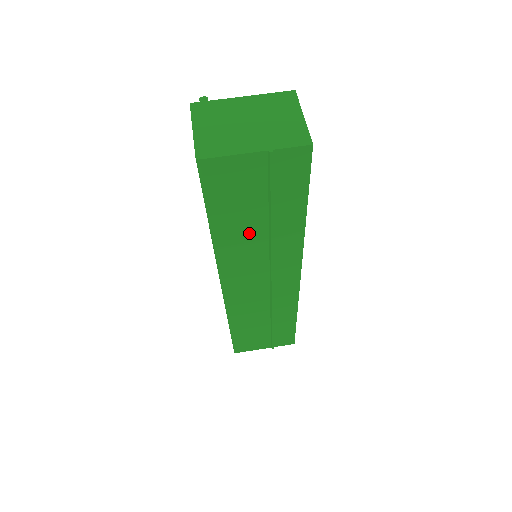
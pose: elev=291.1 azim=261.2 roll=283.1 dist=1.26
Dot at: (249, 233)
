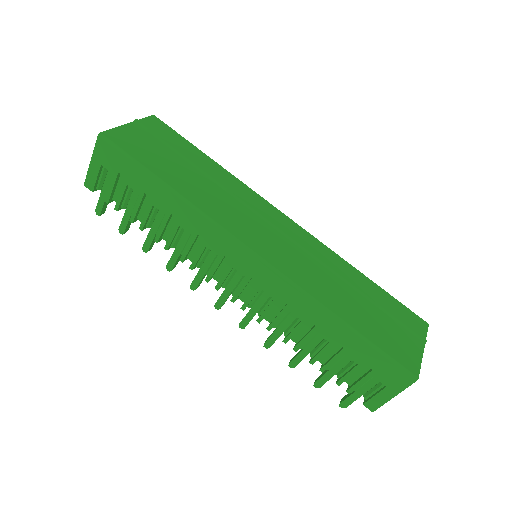
Dot at: (197, 183)
